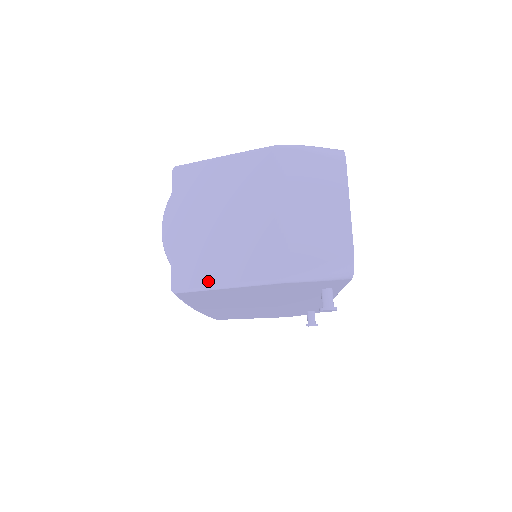
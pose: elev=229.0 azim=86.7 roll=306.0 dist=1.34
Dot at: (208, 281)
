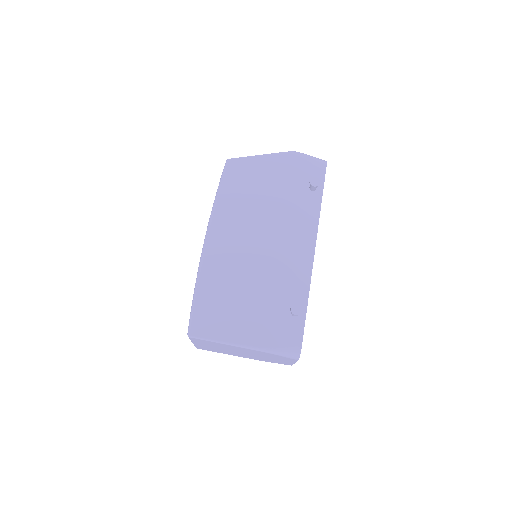
Dot at: occluded
